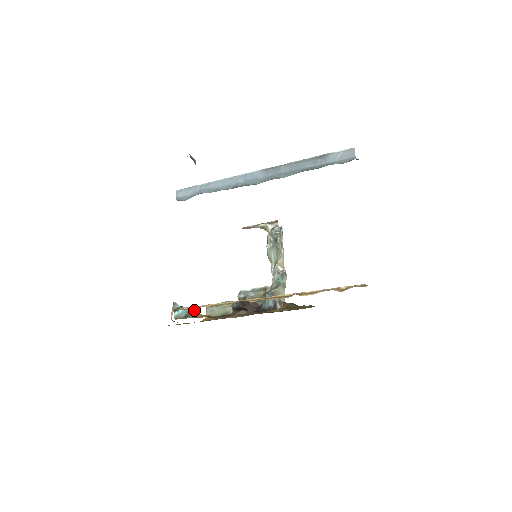
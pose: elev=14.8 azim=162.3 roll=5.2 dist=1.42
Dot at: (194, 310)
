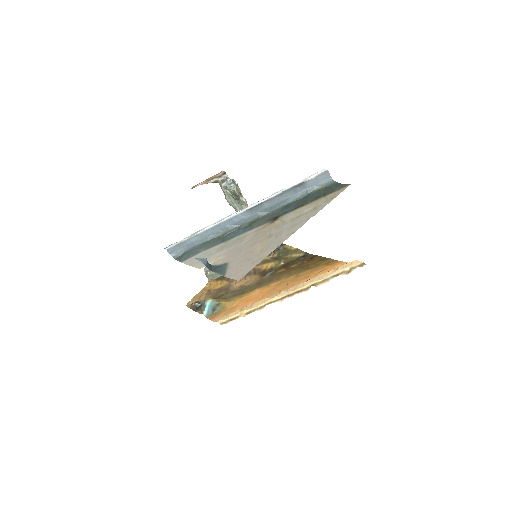
Dot at: (216, 302)
